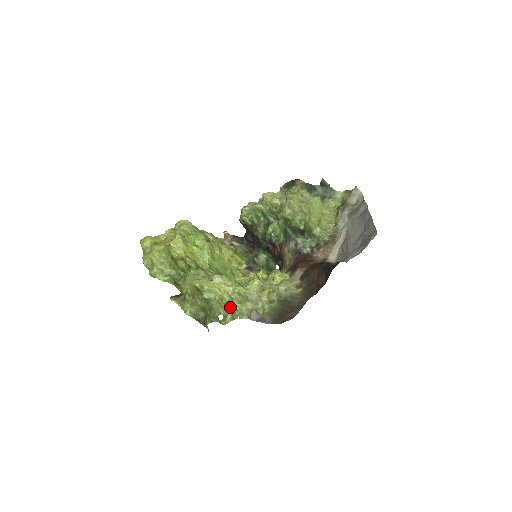
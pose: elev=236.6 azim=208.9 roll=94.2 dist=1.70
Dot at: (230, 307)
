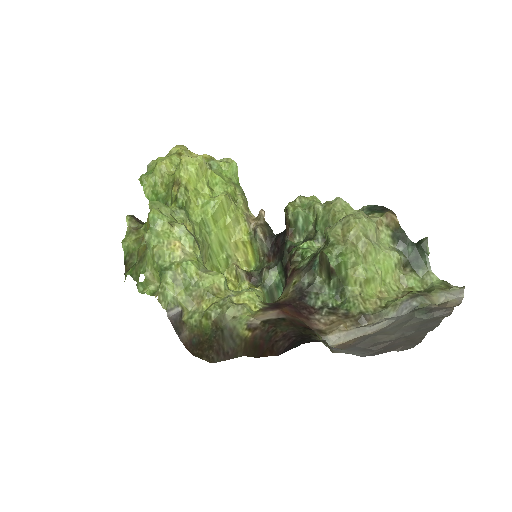
Dot at: (160, 276)
